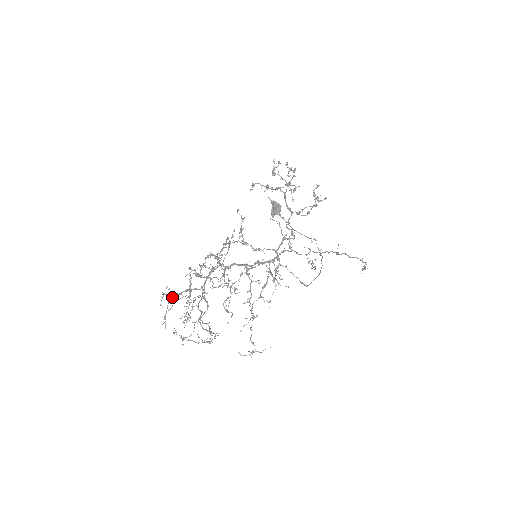
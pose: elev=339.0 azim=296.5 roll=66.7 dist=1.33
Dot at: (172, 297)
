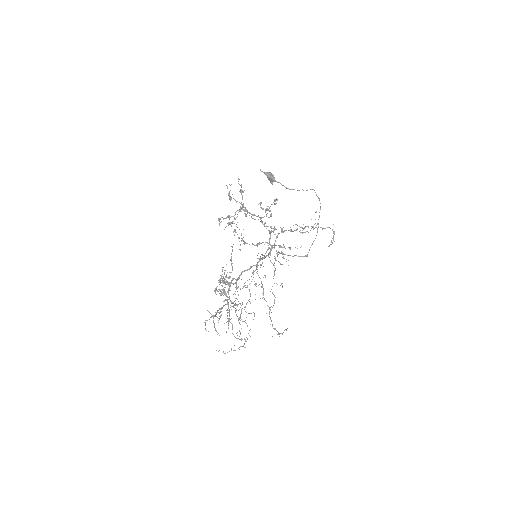
Dot at: occluded
